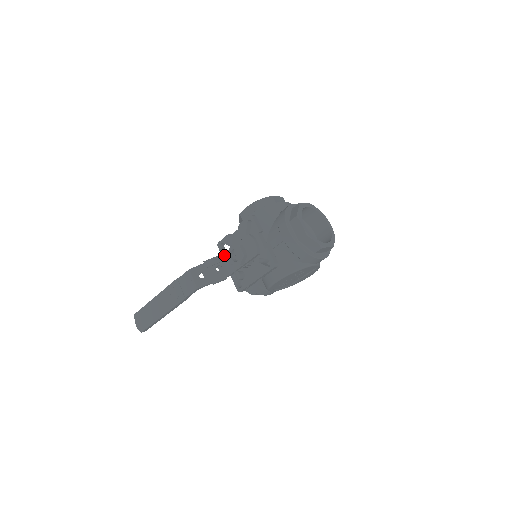
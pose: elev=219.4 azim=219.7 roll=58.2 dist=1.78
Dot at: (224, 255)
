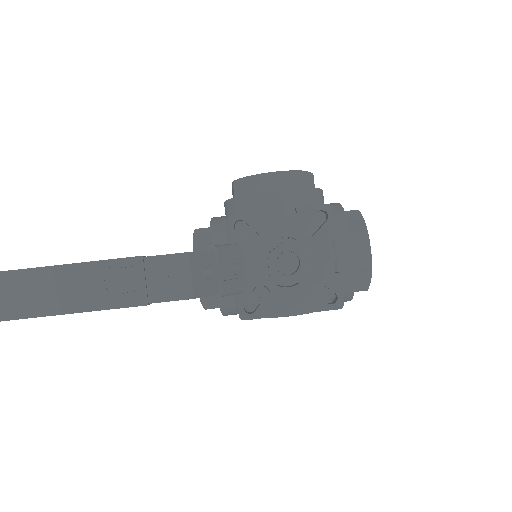
Dot at: (251, 248)
